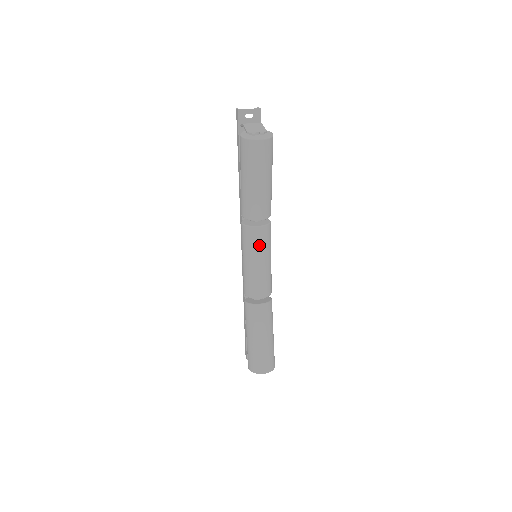
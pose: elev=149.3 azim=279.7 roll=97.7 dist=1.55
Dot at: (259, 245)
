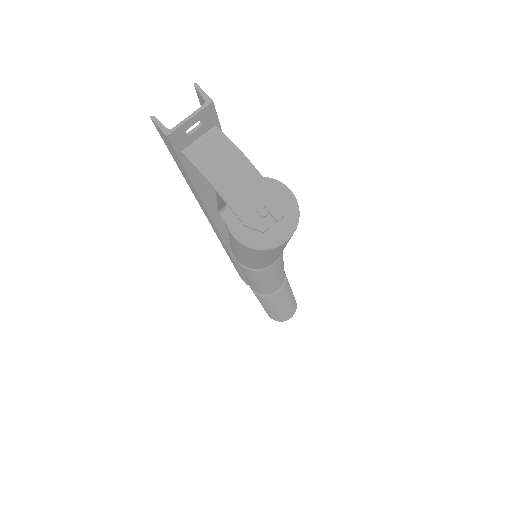
Dot at: (274, 272)
